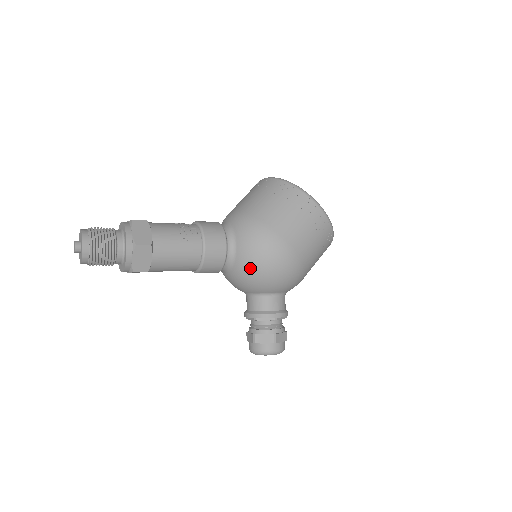
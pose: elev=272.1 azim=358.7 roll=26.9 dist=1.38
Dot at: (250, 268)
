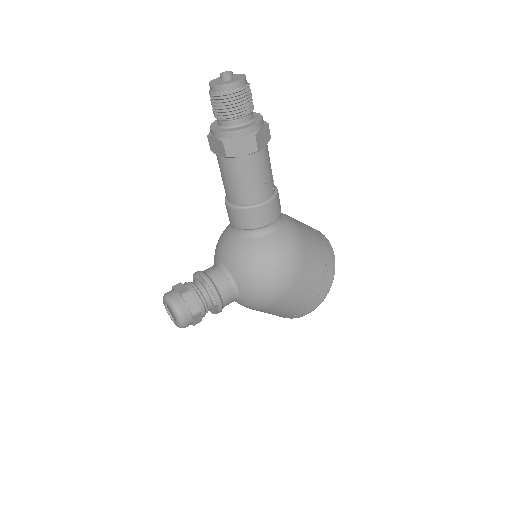
Dot at: (261, 255)
